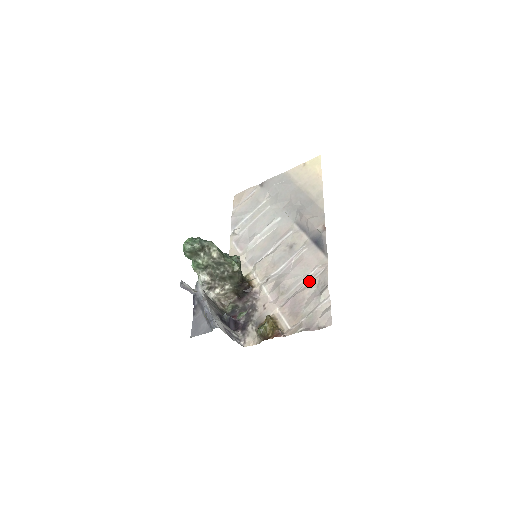
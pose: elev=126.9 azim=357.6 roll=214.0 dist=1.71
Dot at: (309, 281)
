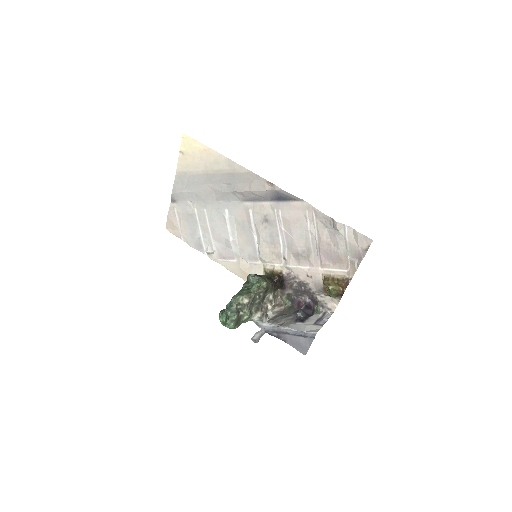
Dot at: (315, 230)
